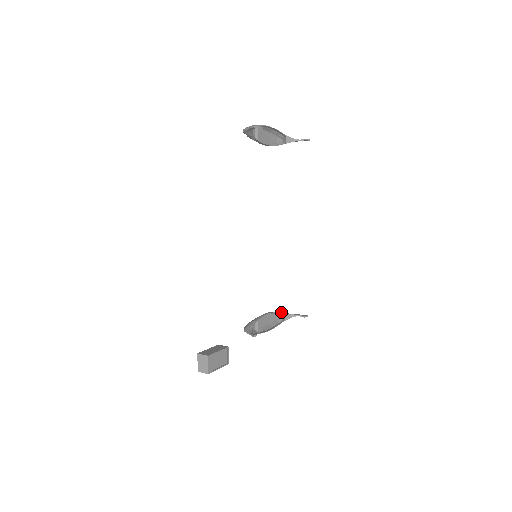
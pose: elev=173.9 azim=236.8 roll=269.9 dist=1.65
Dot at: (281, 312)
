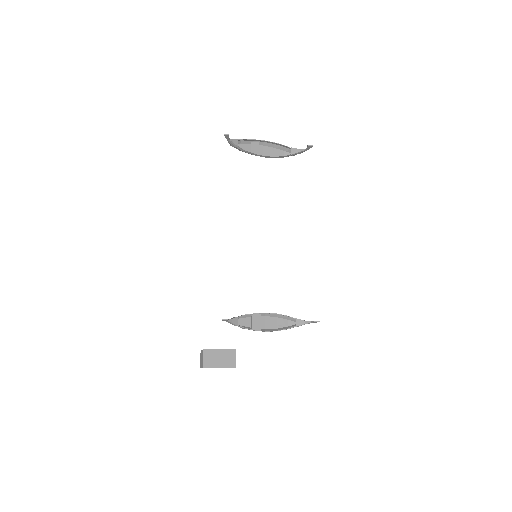
Dot at: occluded
